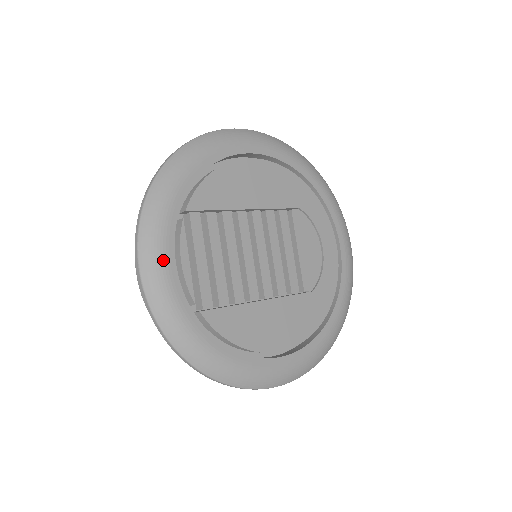
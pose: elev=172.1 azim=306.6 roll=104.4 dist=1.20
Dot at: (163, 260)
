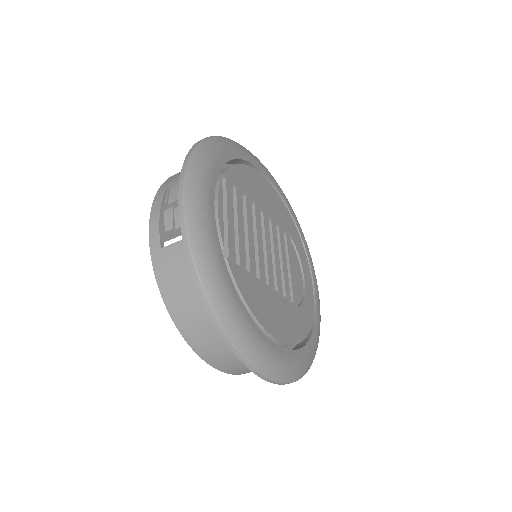
Dot at: (206, 195)
